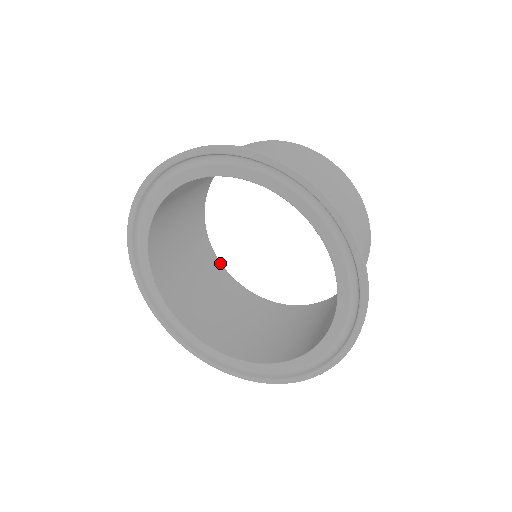
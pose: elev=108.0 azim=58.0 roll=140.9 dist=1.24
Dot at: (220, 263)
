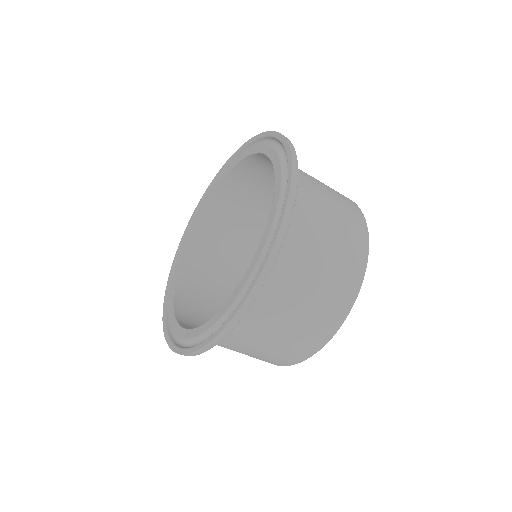
Dot at: occluded
